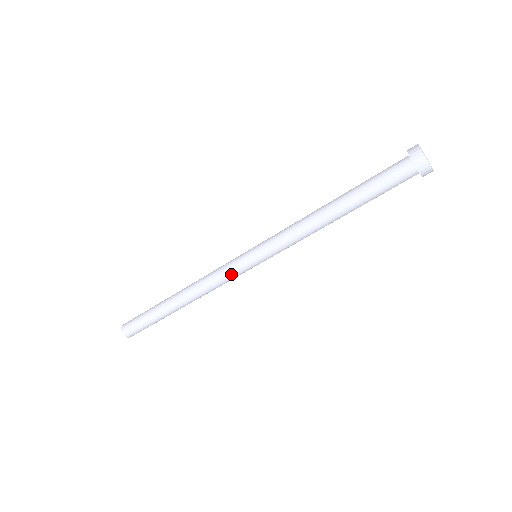
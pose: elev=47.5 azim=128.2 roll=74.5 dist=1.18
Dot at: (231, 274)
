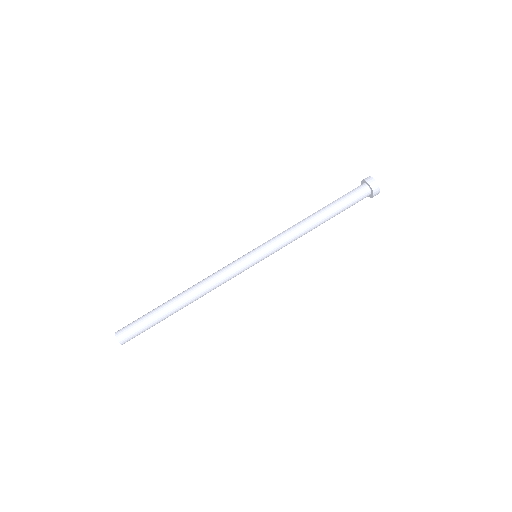
Dot at: (235, 268)
